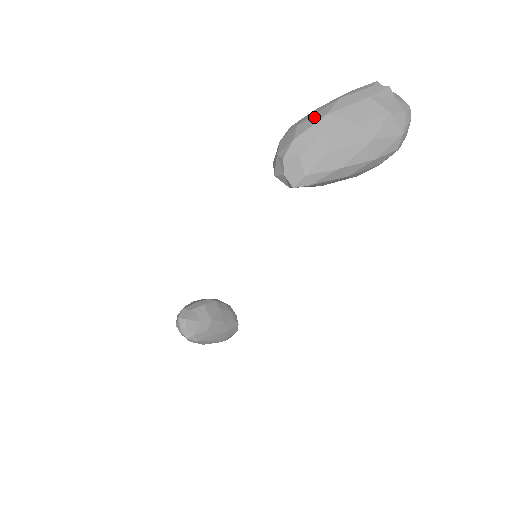
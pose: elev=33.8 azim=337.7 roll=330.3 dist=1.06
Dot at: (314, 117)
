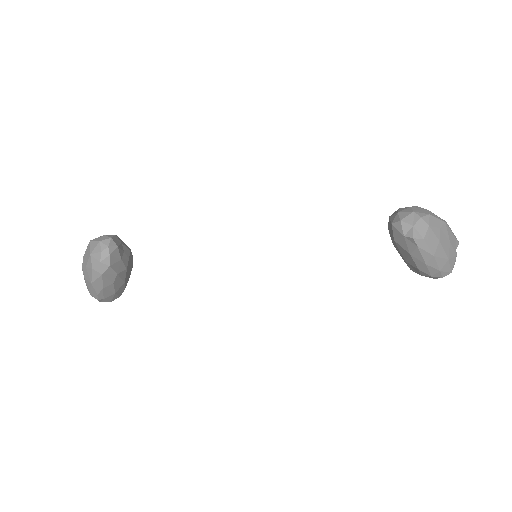
Dot at: occluded
